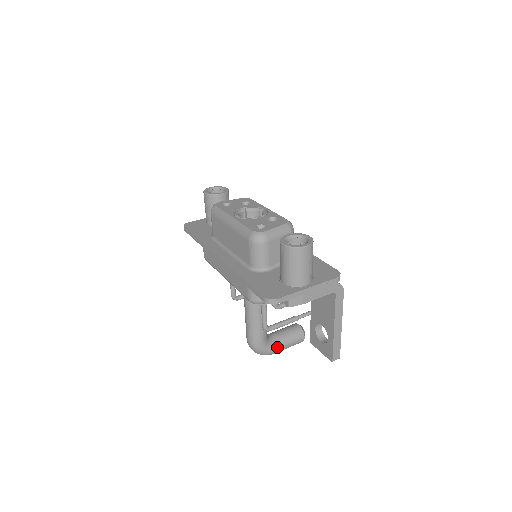
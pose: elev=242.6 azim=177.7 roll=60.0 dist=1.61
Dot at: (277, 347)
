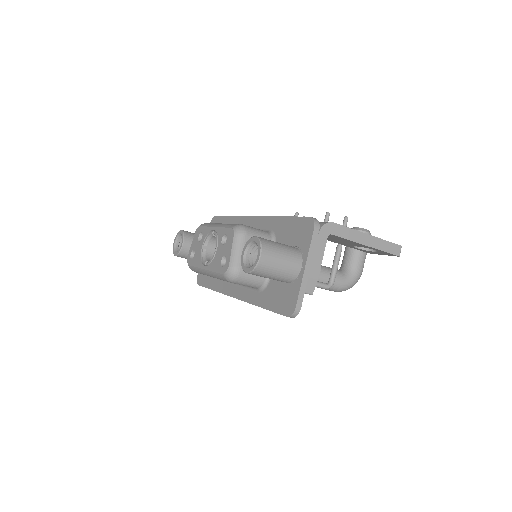
Dot at: (358, 267)
